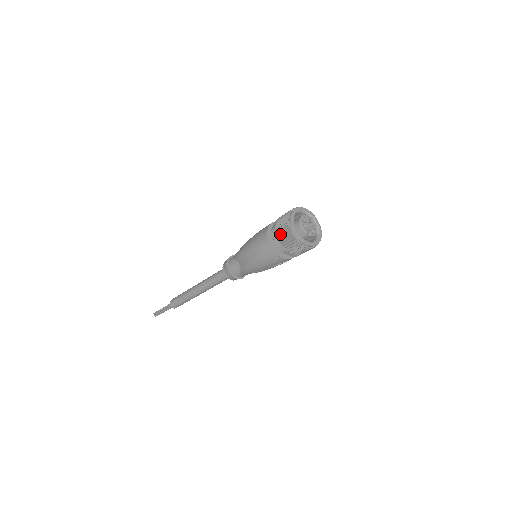
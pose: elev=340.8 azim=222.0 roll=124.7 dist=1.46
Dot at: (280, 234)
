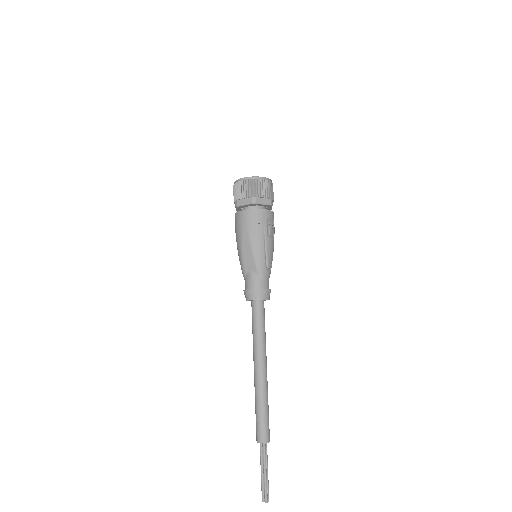
Dot at: (240, 194)
